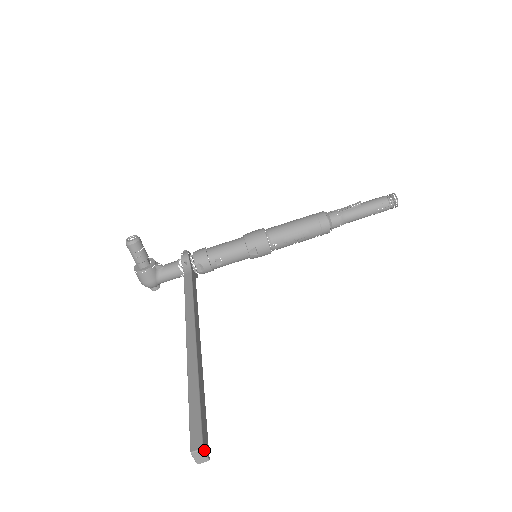
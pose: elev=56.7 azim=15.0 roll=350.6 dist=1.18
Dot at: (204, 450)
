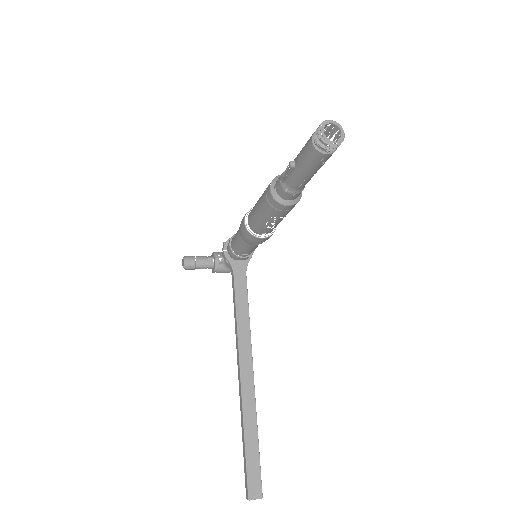
Dot at: occluded
